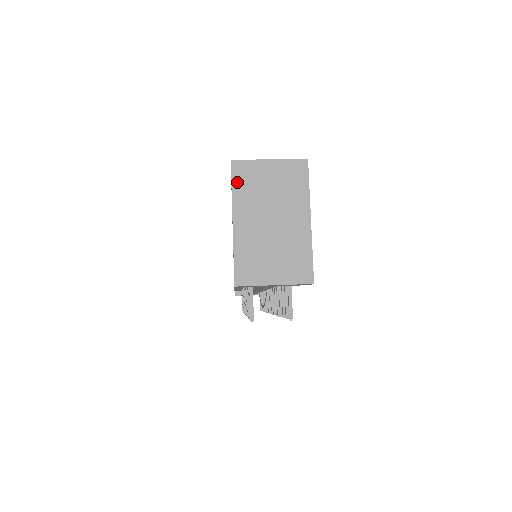
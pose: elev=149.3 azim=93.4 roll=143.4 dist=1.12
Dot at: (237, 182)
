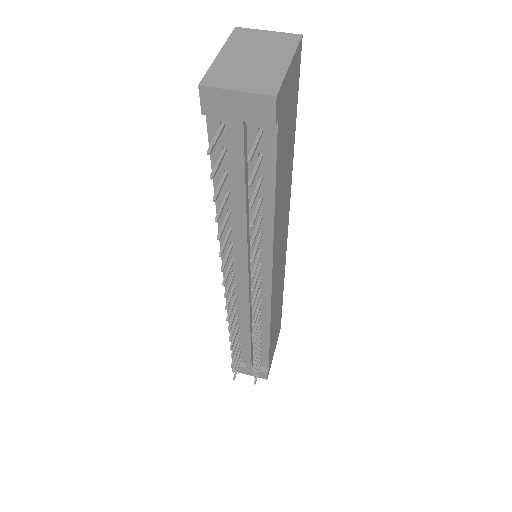
Dot at: (234, 36)
